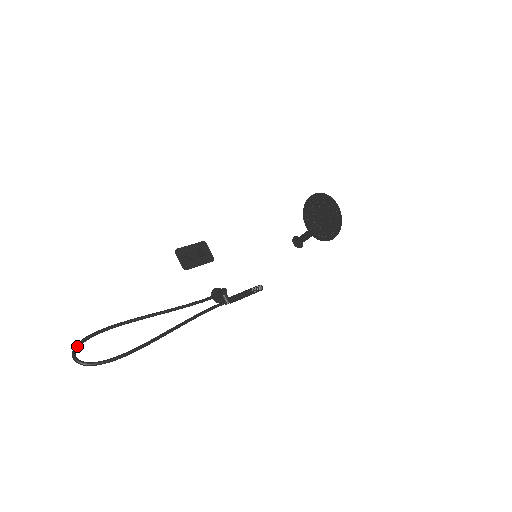
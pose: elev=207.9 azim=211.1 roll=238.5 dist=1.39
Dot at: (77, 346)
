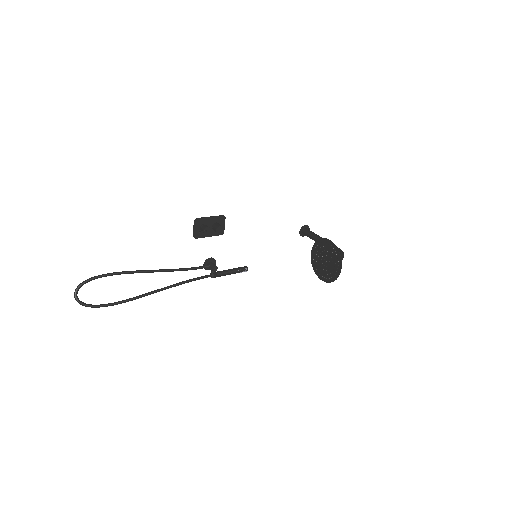
Dot at: (81, 286)
